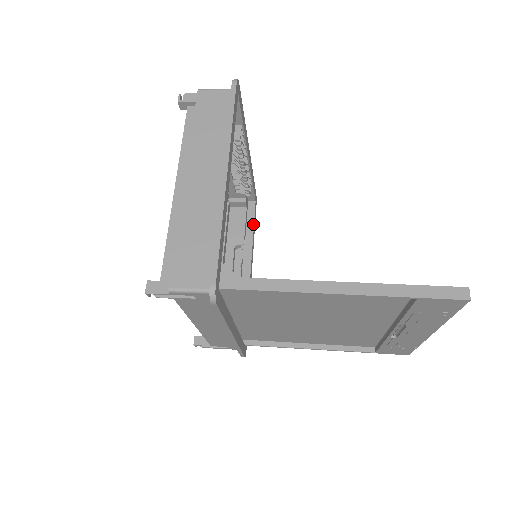
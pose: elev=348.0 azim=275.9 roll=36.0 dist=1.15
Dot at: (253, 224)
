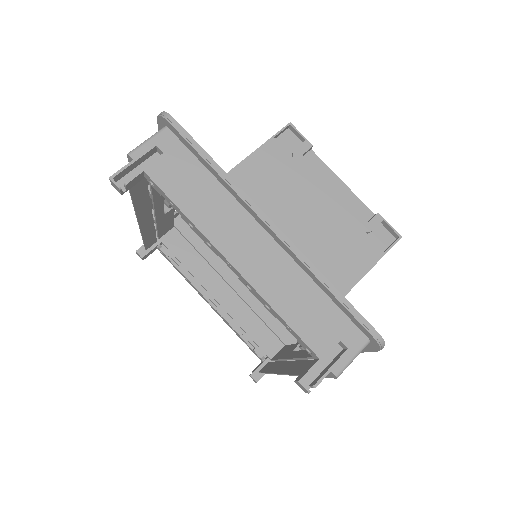
Dot at: occluded
